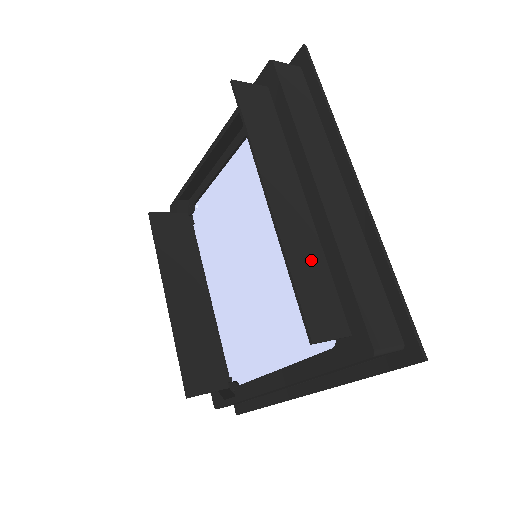
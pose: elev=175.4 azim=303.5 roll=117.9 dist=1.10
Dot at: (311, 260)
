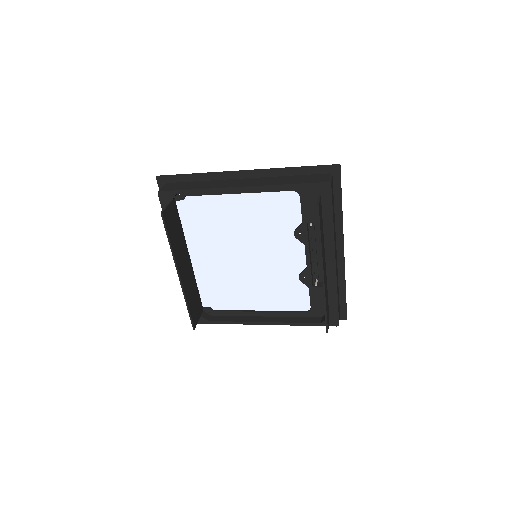
Dot at: occluded
